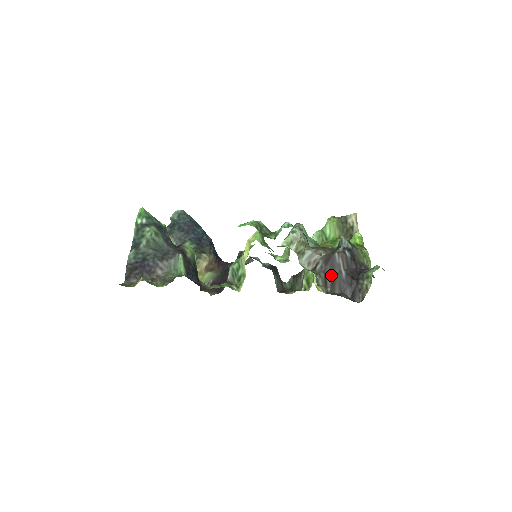
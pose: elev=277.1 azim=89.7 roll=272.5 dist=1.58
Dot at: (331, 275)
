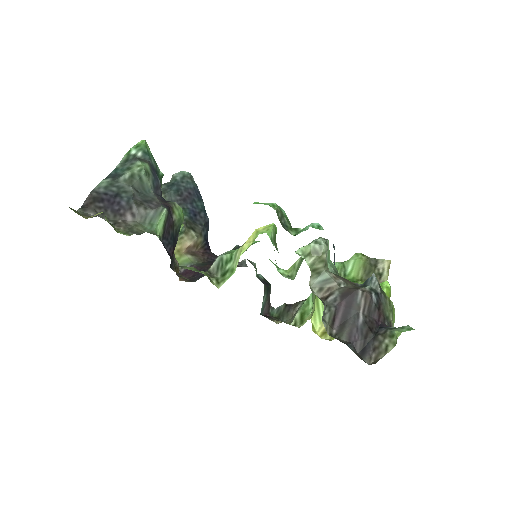
Dot at: (344, 314)
